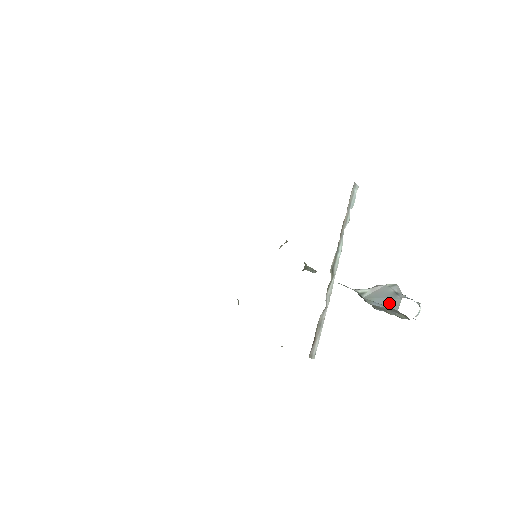
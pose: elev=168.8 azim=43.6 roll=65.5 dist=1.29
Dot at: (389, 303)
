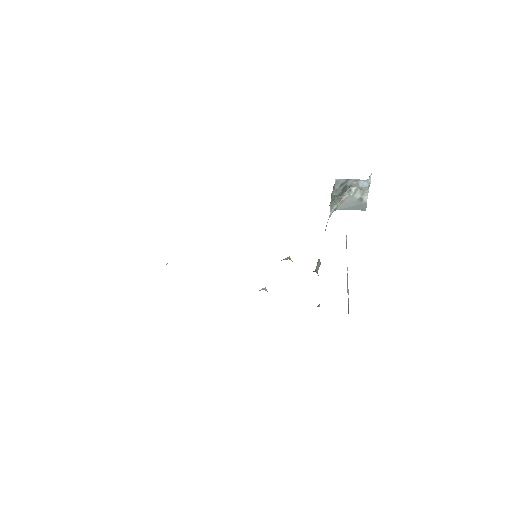
Dot at: (358, 208)
